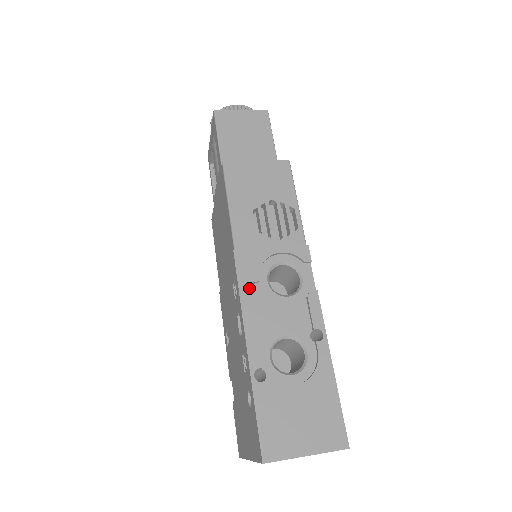
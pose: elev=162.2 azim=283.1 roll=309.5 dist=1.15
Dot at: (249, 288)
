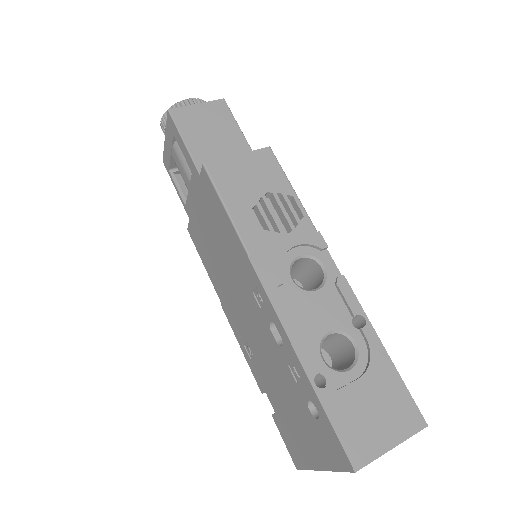
Dot at: (278, 292)
